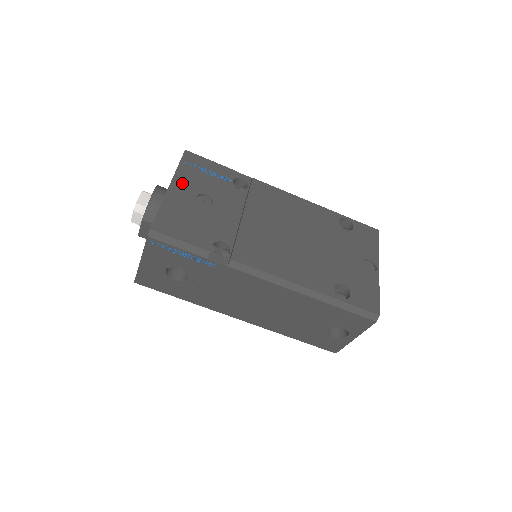
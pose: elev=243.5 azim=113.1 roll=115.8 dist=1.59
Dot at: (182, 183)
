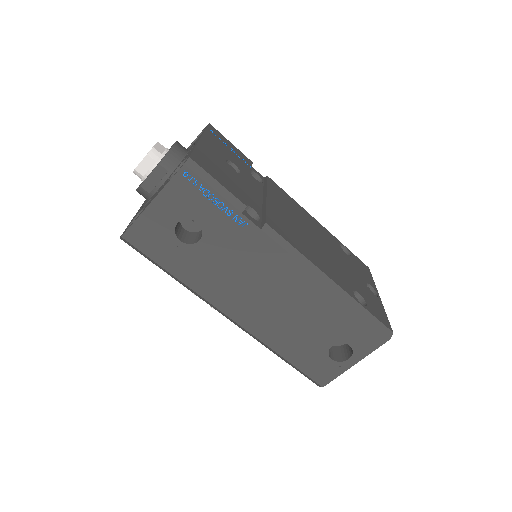
Dot at: (211, 143)
